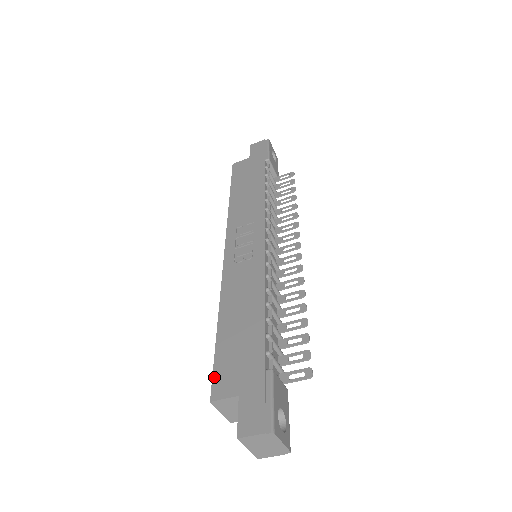
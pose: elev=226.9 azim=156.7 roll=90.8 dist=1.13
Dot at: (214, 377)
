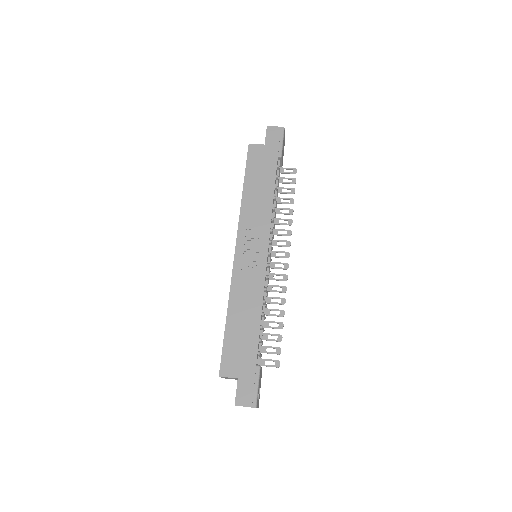
Dot at: (222, 360)
